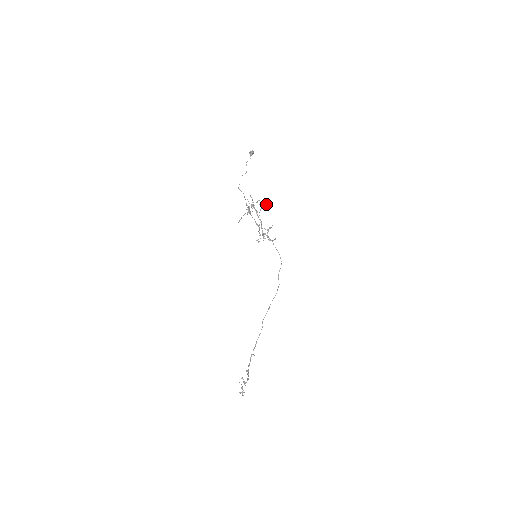
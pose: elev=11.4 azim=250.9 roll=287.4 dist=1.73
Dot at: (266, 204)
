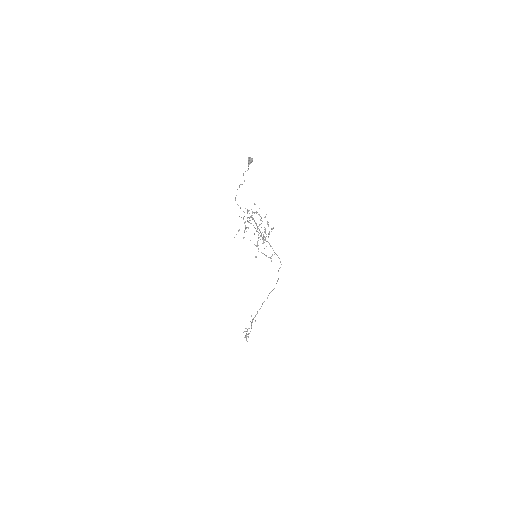
Dot at: occluded
